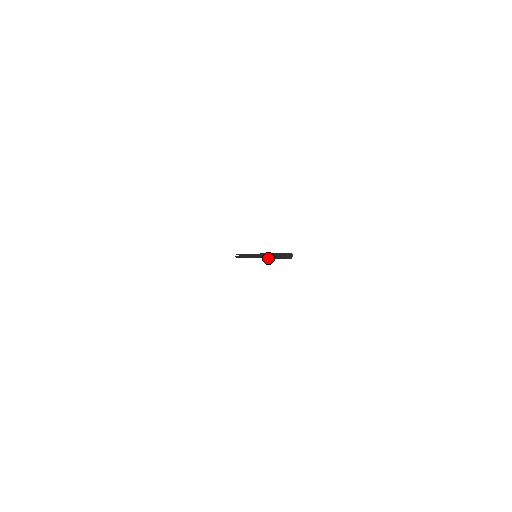
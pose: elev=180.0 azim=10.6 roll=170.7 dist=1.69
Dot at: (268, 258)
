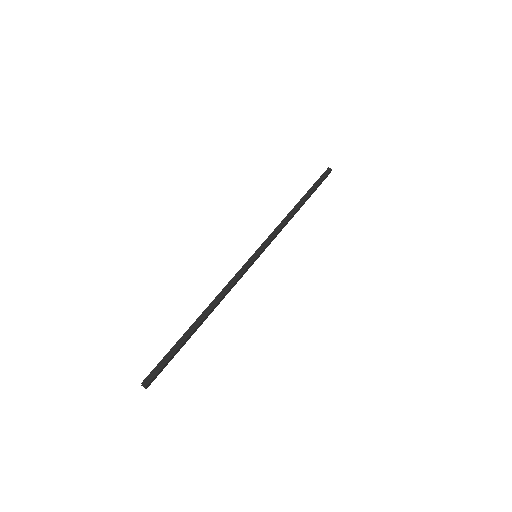
Dot at: (214, 307)
